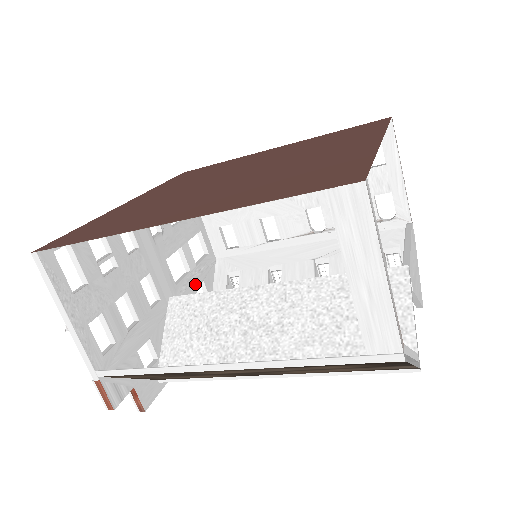
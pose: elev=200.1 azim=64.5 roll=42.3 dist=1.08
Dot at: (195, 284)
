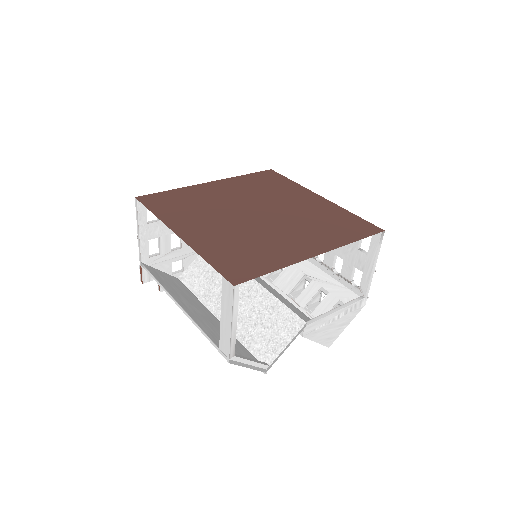
Dot at: occluded
